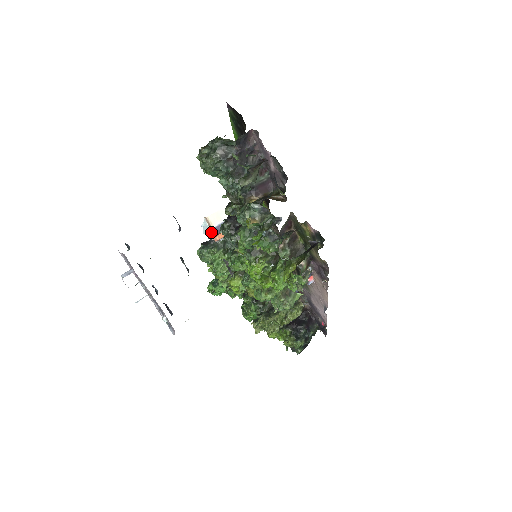
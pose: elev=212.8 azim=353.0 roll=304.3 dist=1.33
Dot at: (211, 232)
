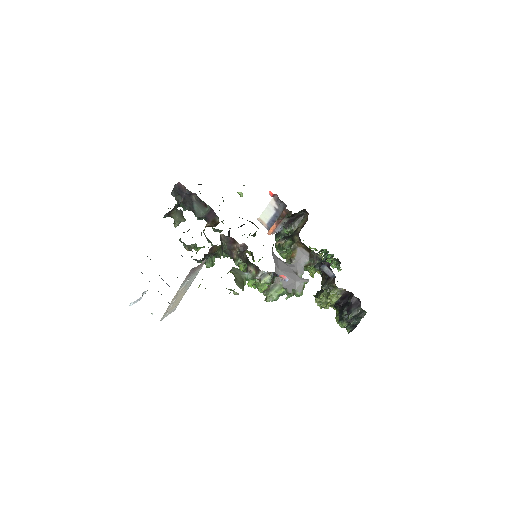
Dot at: (266, 228)
